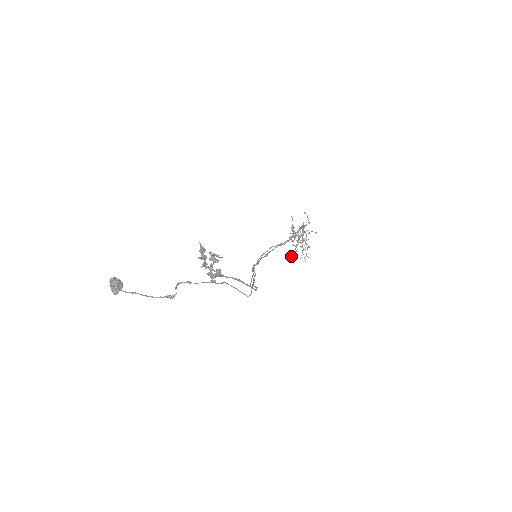
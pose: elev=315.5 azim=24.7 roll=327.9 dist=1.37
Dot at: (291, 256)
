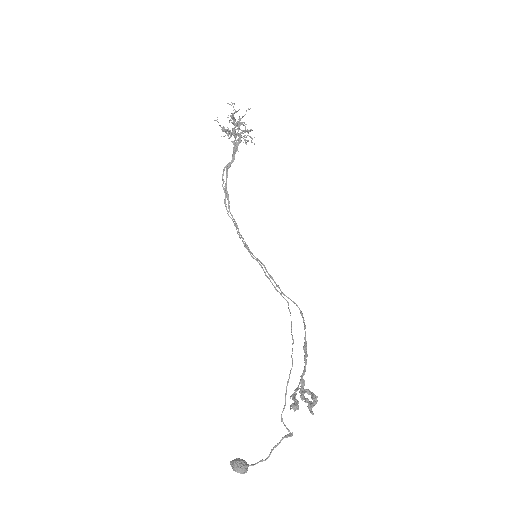
Dot at: occluded
